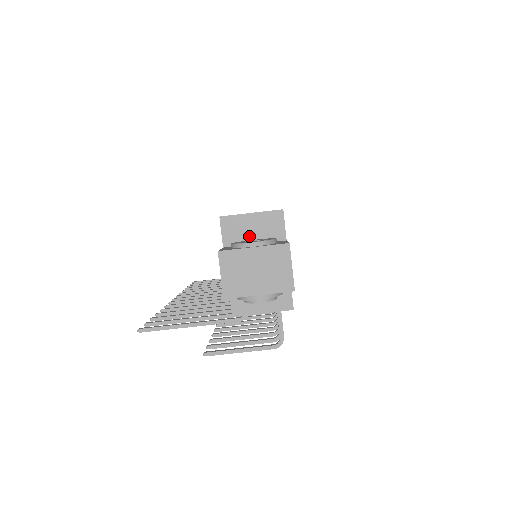
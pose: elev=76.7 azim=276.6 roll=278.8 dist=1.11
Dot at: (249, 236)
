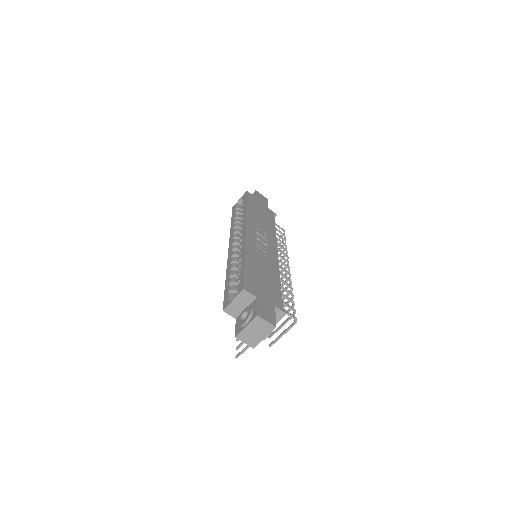
Dot at: (241, 308)
